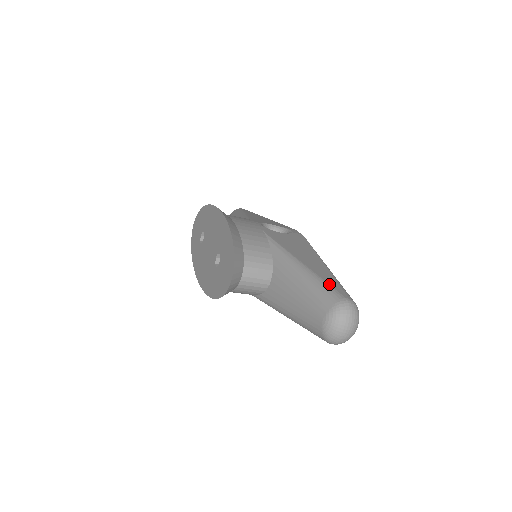
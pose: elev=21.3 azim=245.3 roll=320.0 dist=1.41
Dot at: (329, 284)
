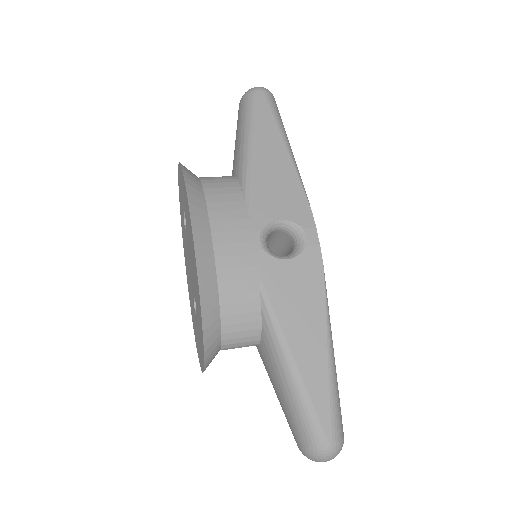
Dot at: (316, 411)
